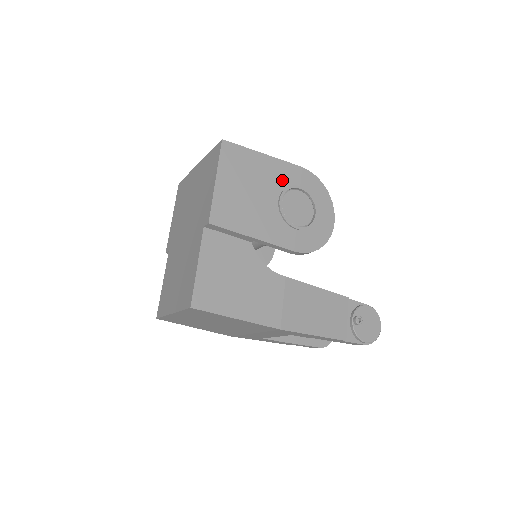
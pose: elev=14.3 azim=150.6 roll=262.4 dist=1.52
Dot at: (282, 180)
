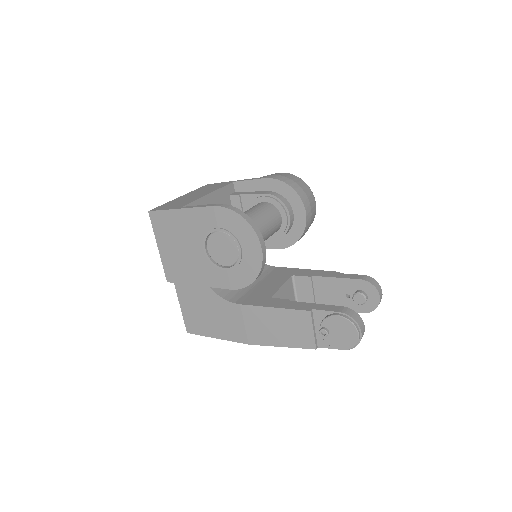
Dot at: (201, 228)
